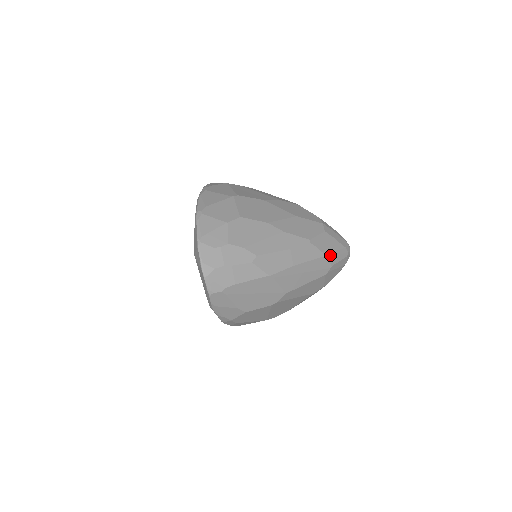
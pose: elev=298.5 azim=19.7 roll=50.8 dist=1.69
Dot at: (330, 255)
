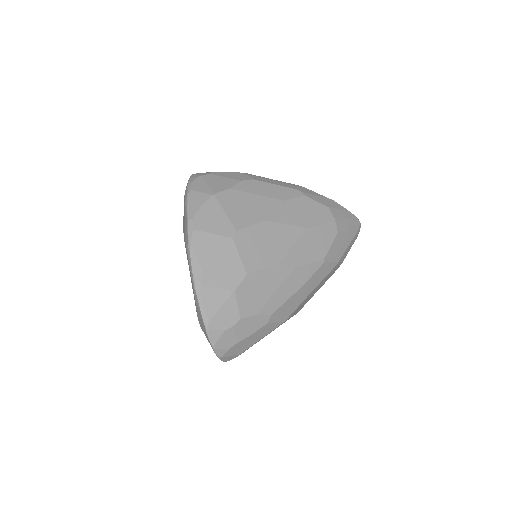
Dot at: (343, 256)
